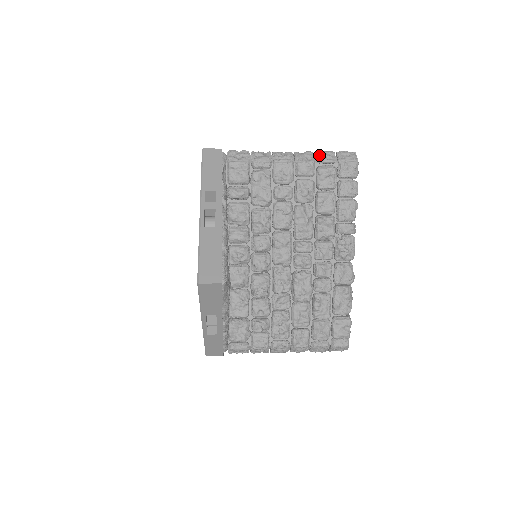
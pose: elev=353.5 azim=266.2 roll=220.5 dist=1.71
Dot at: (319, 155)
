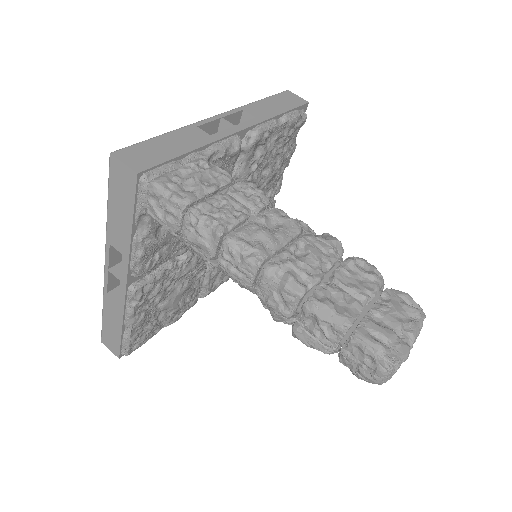
Dot at: (304, 315)
